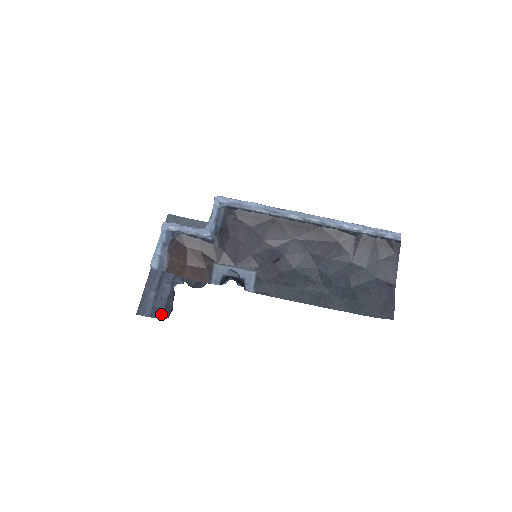
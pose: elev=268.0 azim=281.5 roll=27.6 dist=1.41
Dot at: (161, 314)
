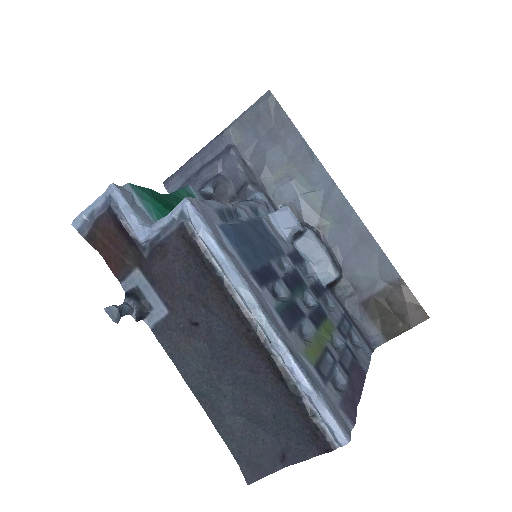
Dot at: occluded
